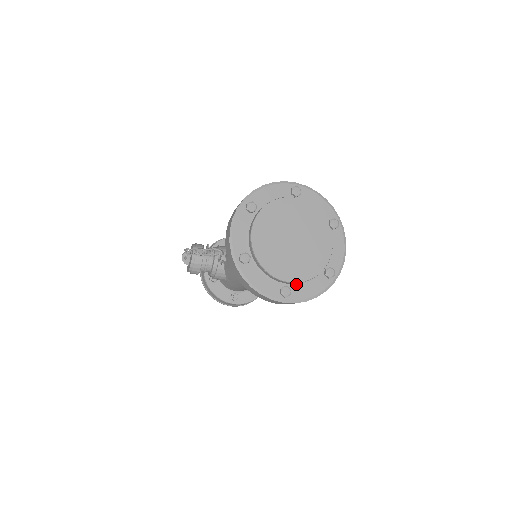
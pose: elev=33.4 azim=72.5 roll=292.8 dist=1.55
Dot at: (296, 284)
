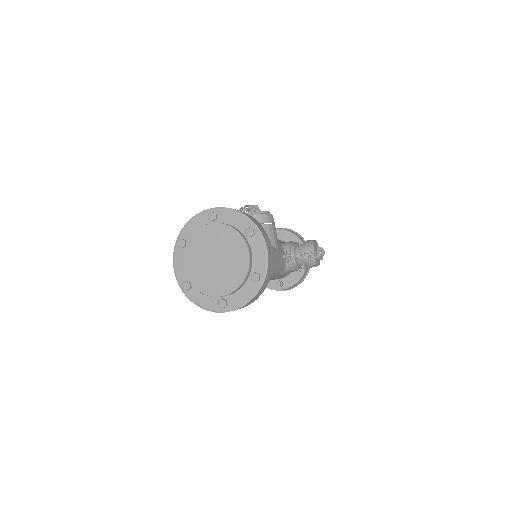
Dot at: (230, 295)
